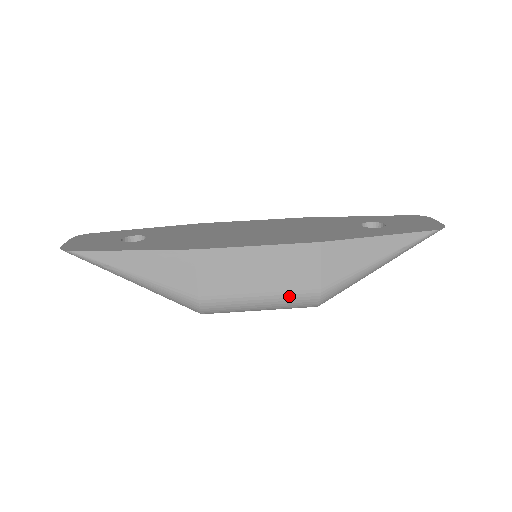
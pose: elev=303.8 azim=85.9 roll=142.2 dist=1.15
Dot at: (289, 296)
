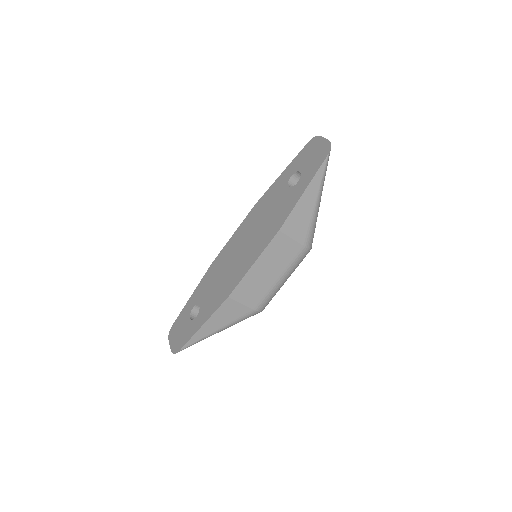
Dot at: (292, 264)
